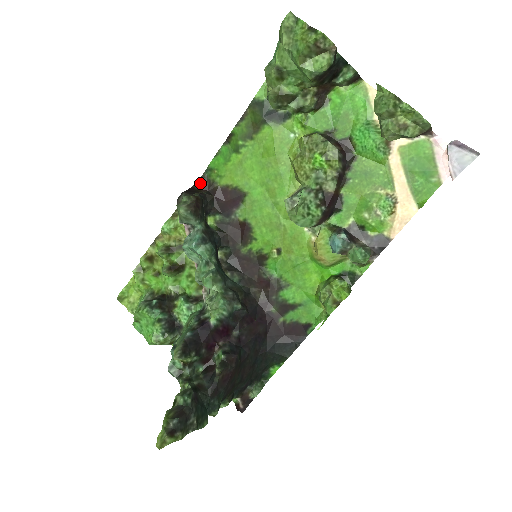
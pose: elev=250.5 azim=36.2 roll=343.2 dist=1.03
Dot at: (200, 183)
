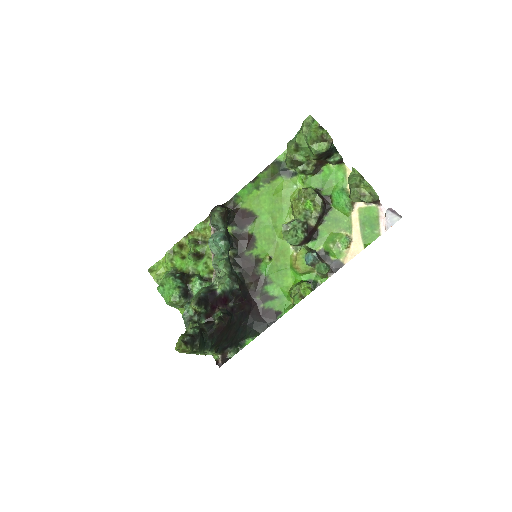
Dot at: (228, 203)
